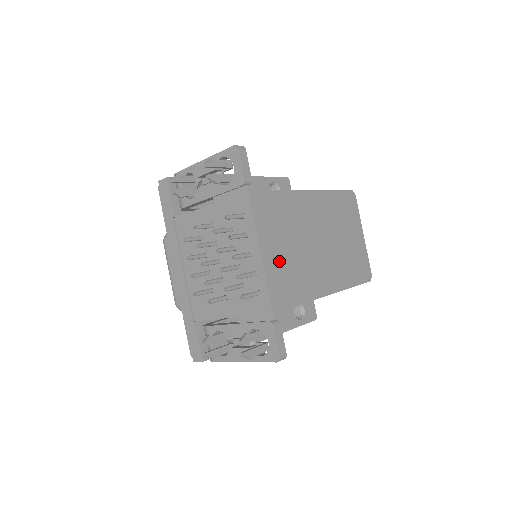
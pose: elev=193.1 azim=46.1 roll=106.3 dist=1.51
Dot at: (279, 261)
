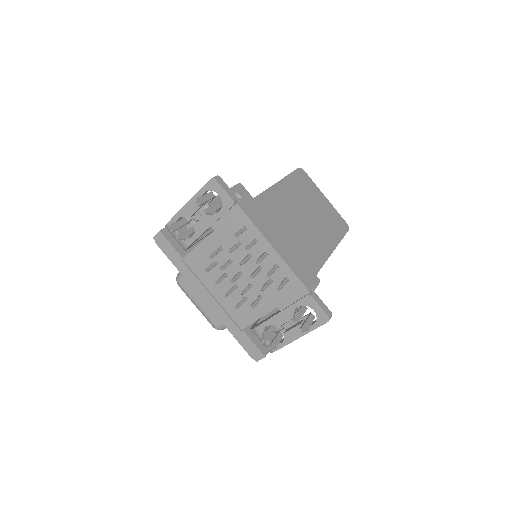
Dot at: (288, 248)
